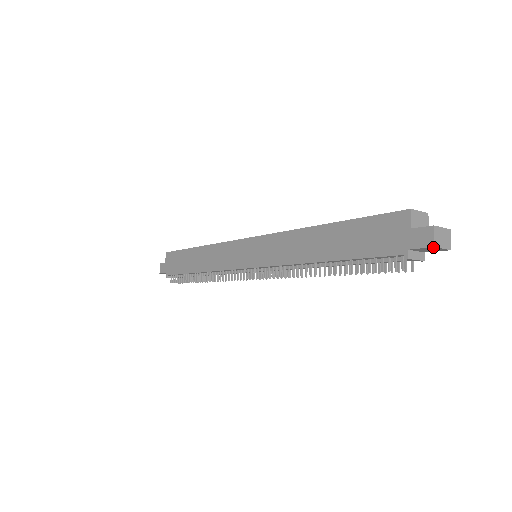
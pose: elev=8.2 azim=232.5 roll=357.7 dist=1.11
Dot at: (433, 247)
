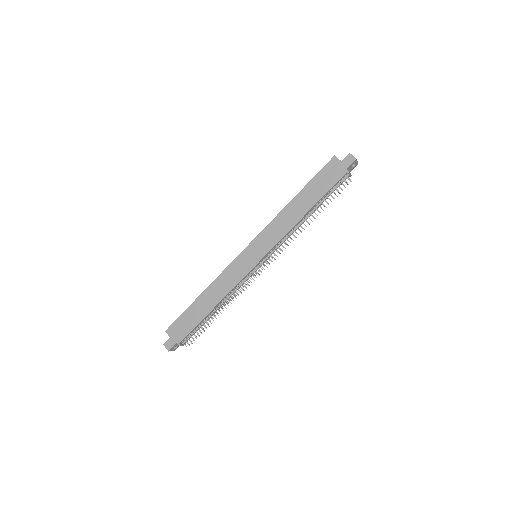
Dot at: (356, 160)
